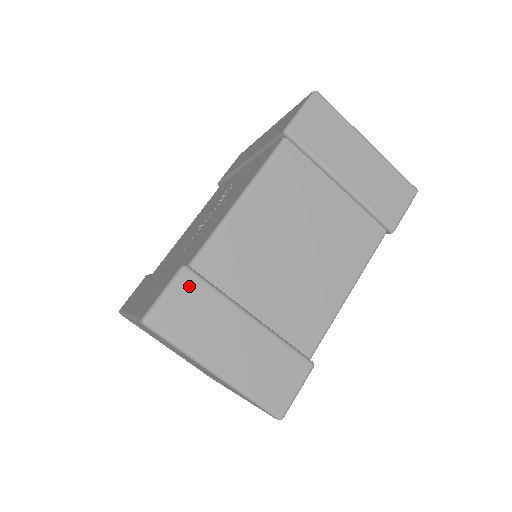
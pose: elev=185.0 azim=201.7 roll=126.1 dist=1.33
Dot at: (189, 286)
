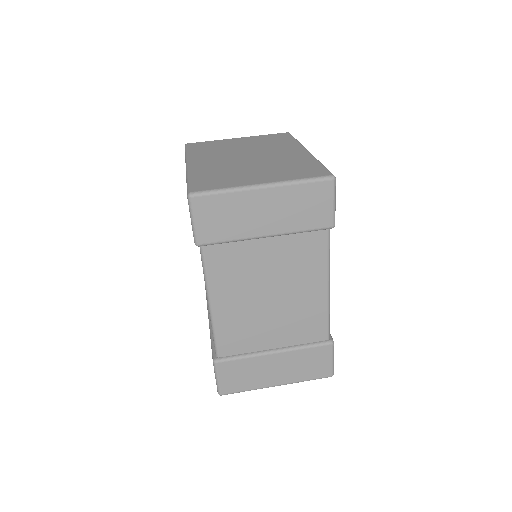
Dot at: (226, 368)
